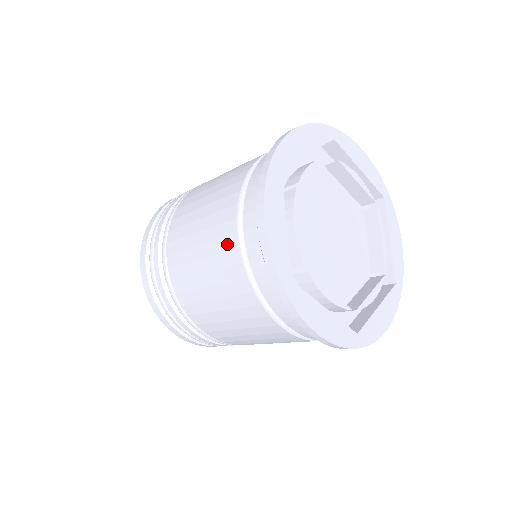
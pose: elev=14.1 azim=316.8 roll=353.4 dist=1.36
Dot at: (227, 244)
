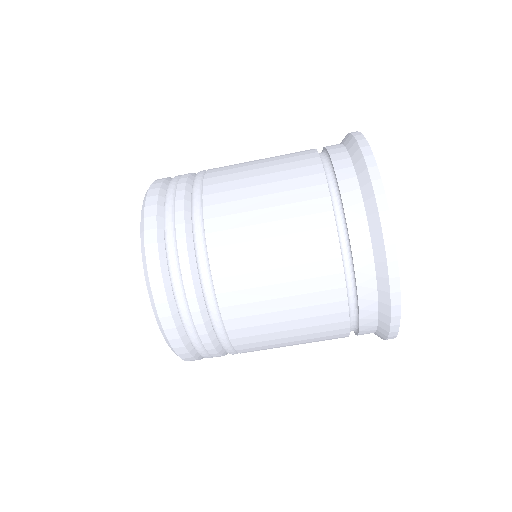
Dot at: (306, 163)
